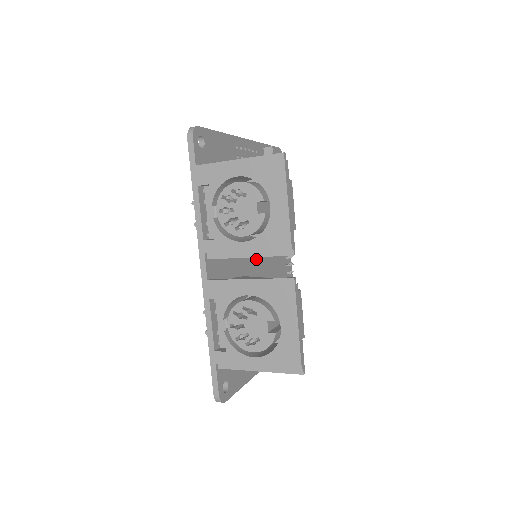
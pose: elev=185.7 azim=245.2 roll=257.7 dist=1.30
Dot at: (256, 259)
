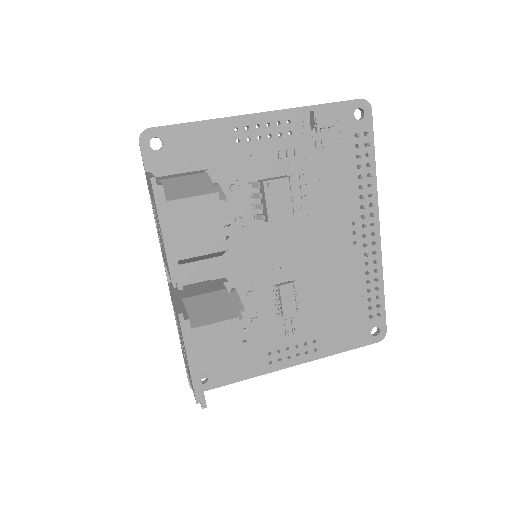
Dot at: (278, 254)
